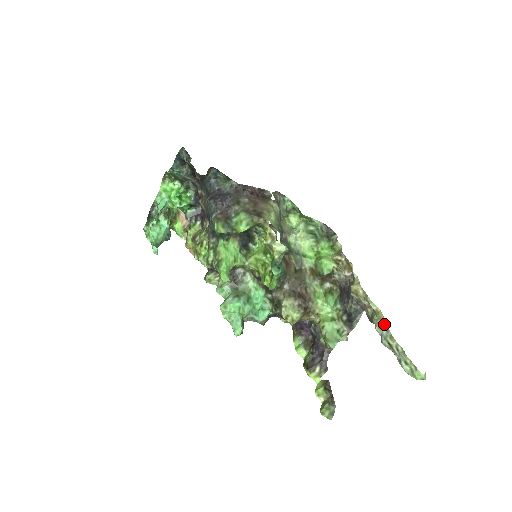
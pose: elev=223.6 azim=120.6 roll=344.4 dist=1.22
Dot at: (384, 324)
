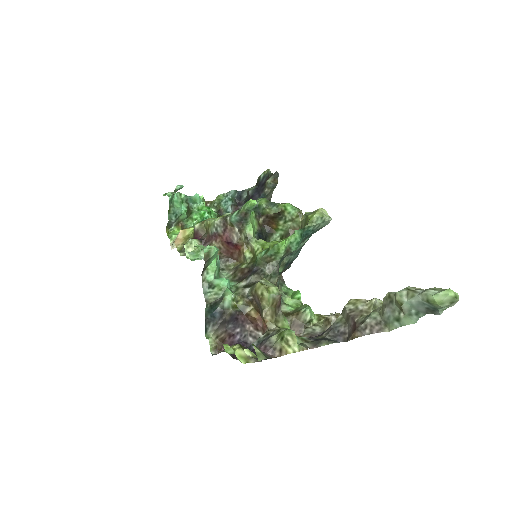
Dot at: occluded
